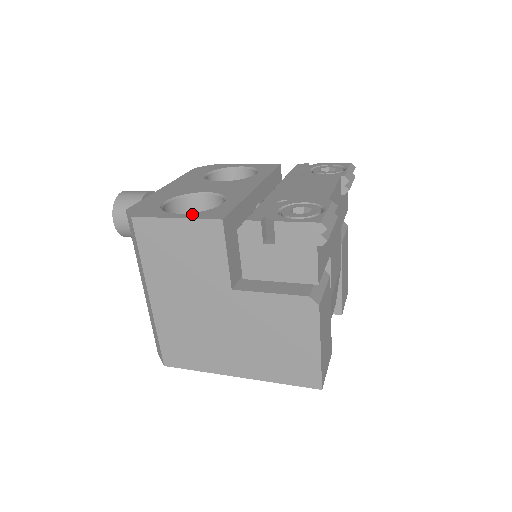
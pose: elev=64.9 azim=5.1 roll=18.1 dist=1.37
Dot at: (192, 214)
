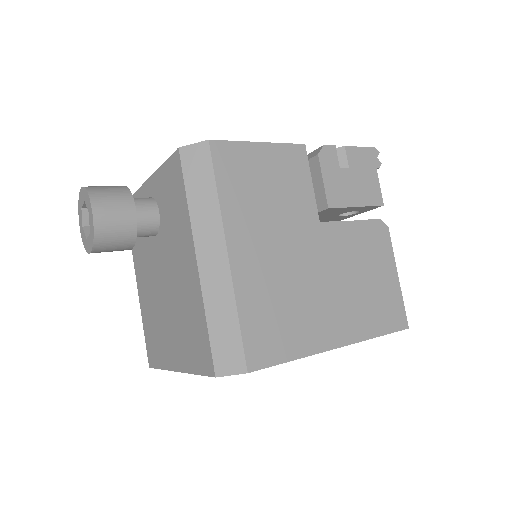
Dot at: occluded
